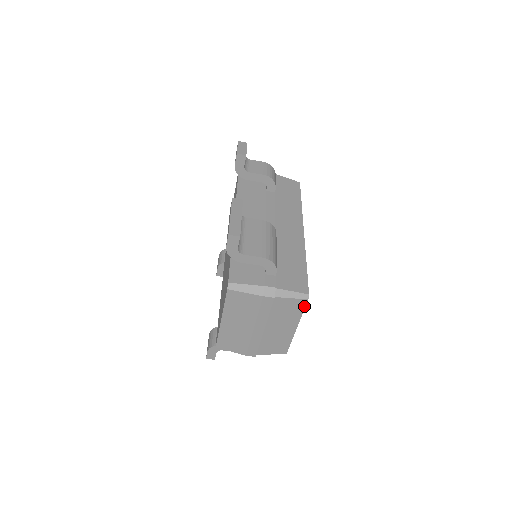
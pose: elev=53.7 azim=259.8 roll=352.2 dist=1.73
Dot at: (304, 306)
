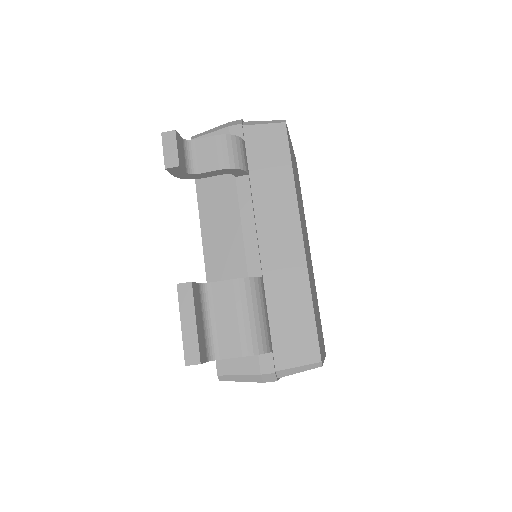
Dot at: occluded
